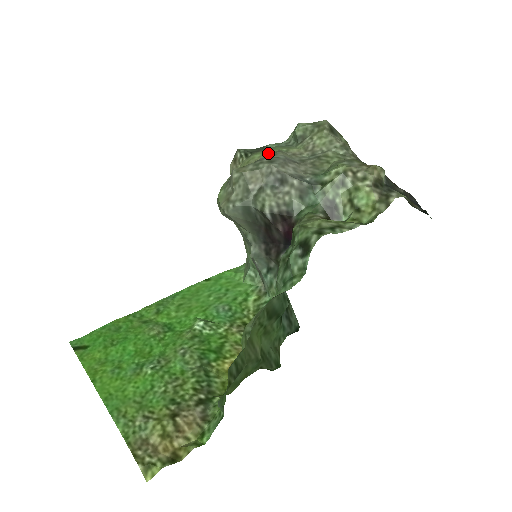
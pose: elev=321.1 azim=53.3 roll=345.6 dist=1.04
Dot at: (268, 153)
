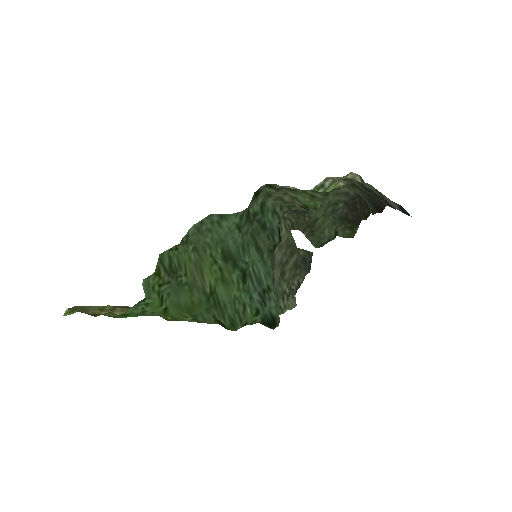
Dot at: occluded
